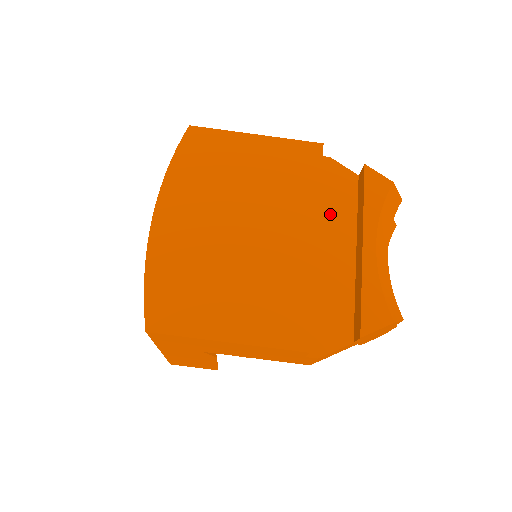
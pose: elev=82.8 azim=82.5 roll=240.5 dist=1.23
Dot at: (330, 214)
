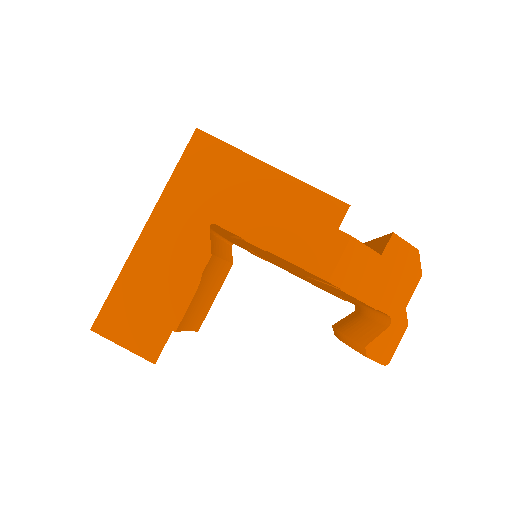
Dot at: occluded
